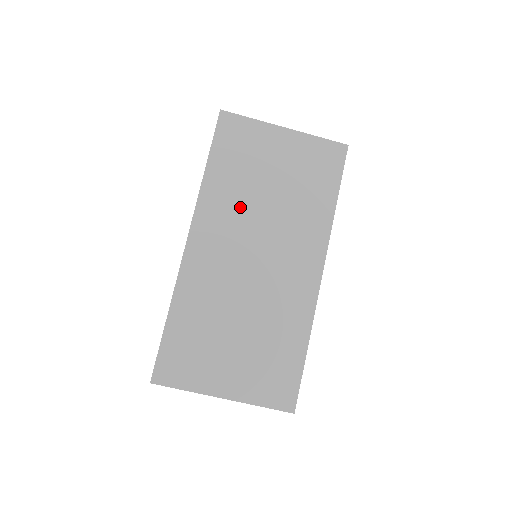
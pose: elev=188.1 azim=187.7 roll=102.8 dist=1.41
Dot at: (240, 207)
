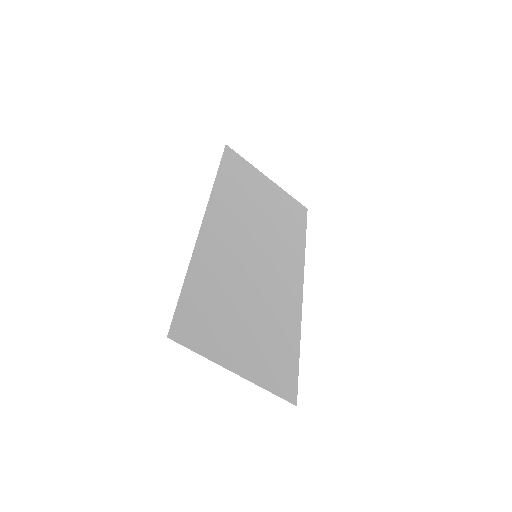
Dot at: (243, 215)
